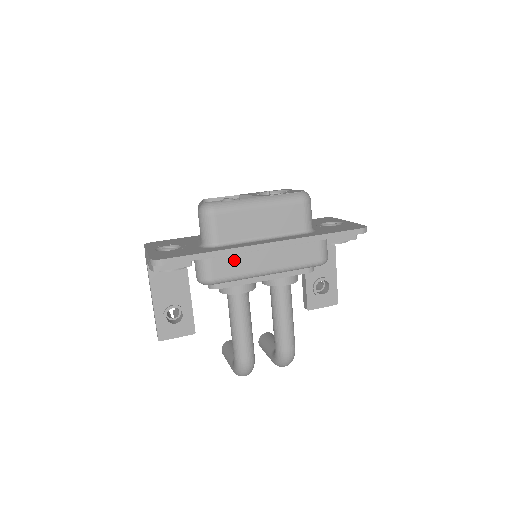
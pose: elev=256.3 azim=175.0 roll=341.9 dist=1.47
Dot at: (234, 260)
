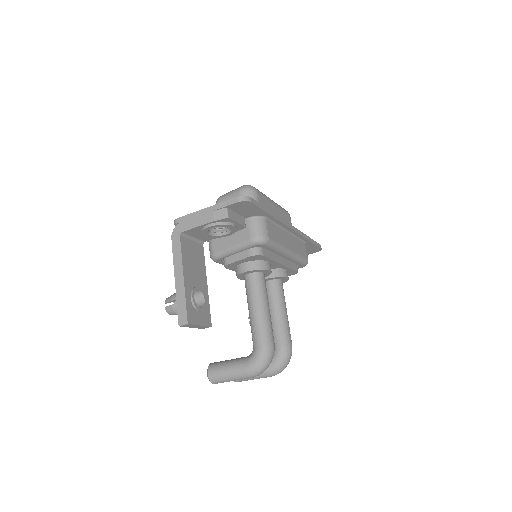
Dot at: (276, 229)
